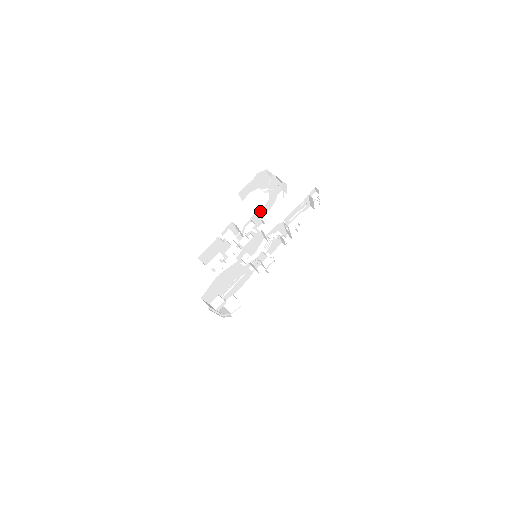
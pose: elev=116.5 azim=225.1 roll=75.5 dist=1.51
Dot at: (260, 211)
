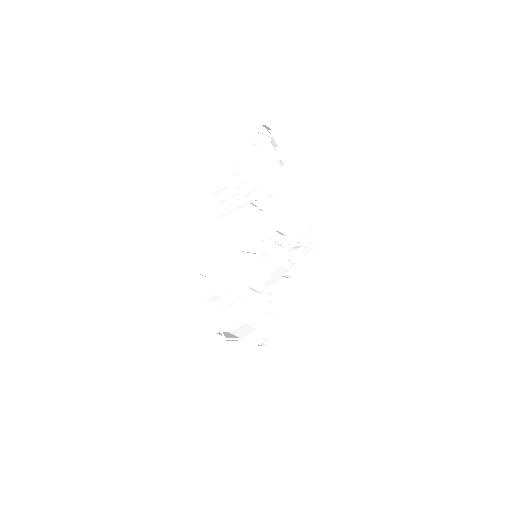
Dot at: (262, 185)
